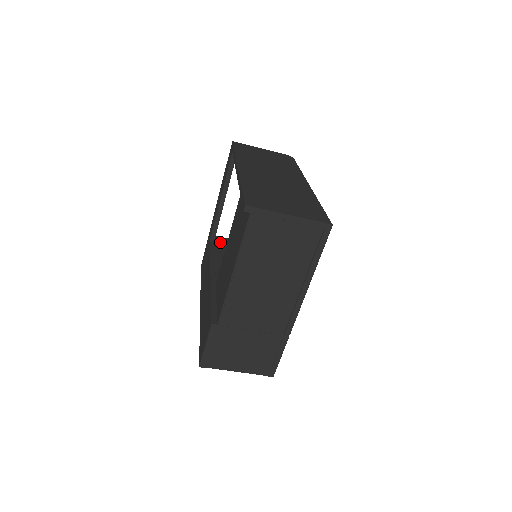
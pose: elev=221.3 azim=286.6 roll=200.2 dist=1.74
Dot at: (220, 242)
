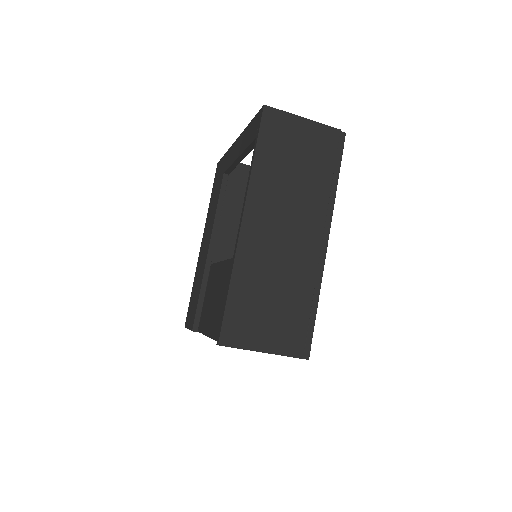
Dot at: (235, 176)
